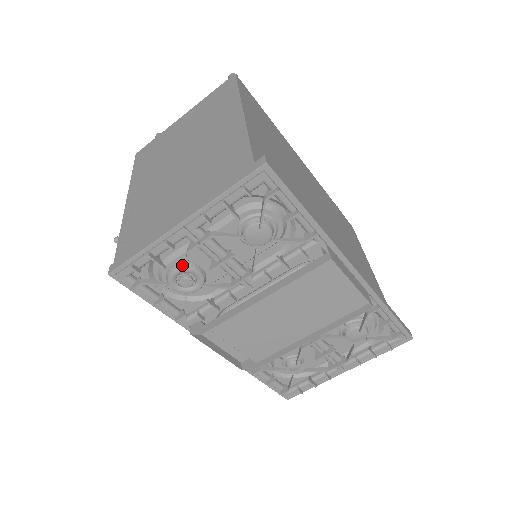
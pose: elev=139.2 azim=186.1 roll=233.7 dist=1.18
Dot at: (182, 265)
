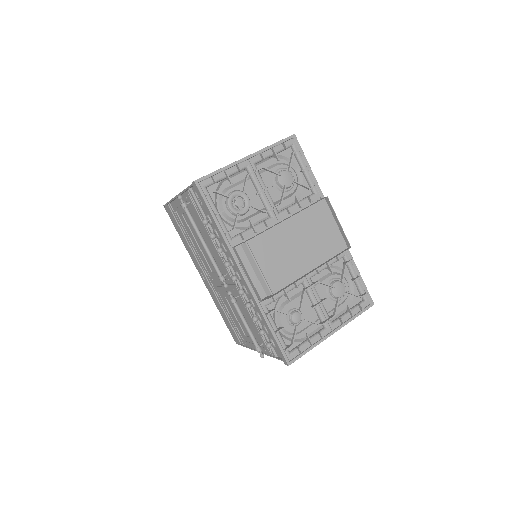
Dot at: (239, 190)
